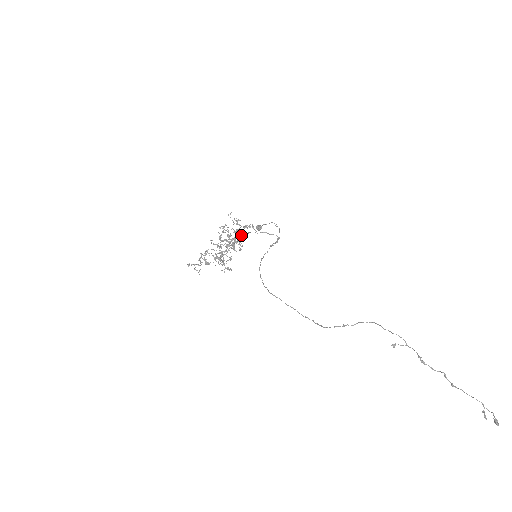
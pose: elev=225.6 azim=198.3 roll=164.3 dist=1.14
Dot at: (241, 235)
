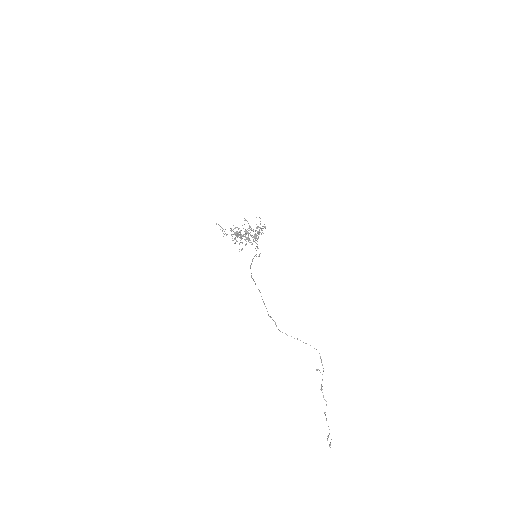
Dot at: occluded
